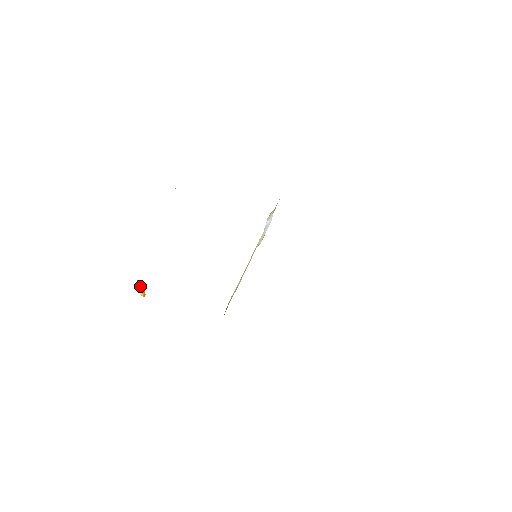
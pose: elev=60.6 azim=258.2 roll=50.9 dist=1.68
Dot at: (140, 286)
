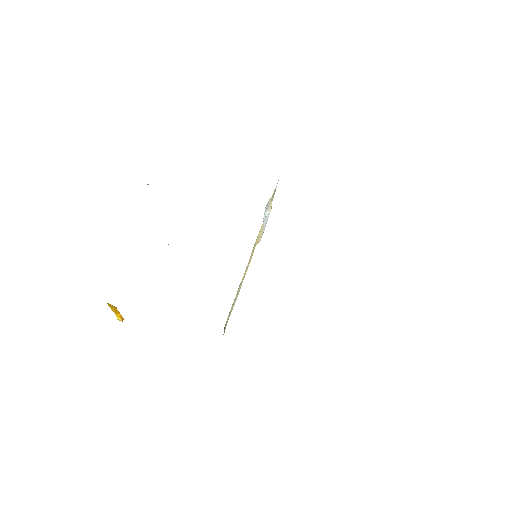
Dot at: (114, 309)
